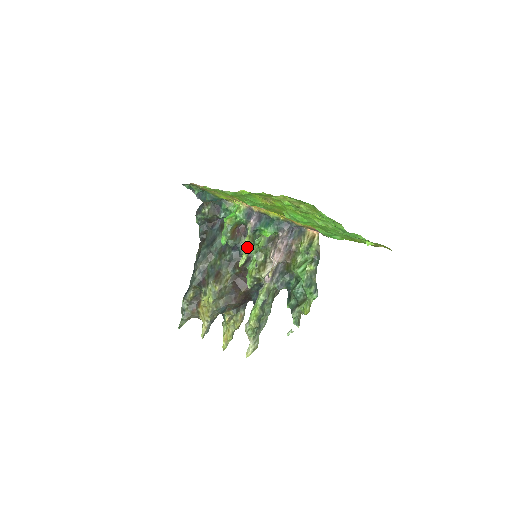
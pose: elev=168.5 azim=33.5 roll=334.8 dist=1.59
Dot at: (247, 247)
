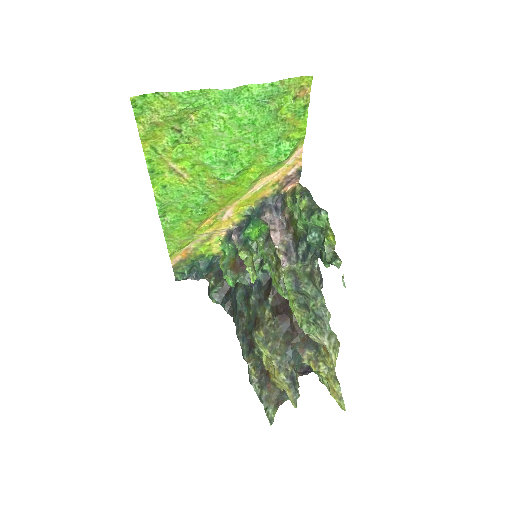
Dot at: (246, 260)
